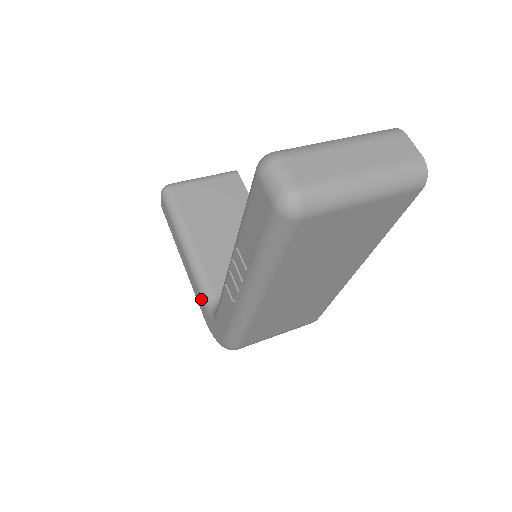
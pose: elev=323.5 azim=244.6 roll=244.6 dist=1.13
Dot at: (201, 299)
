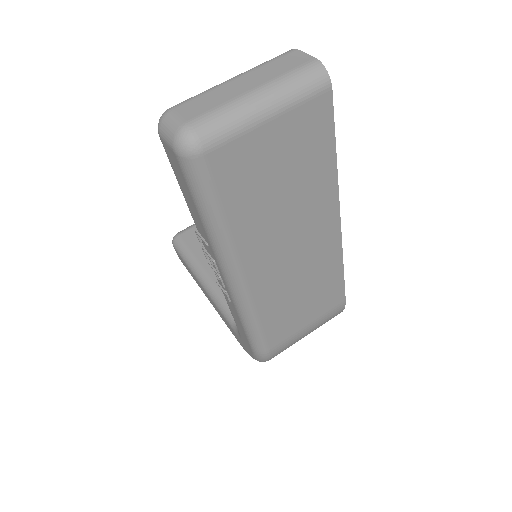
Dot at: (227, 323)
